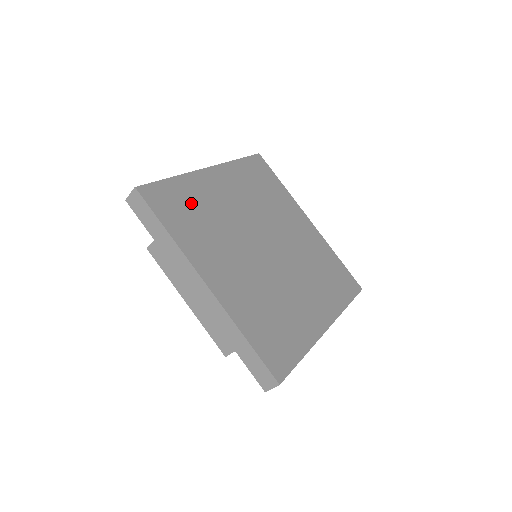
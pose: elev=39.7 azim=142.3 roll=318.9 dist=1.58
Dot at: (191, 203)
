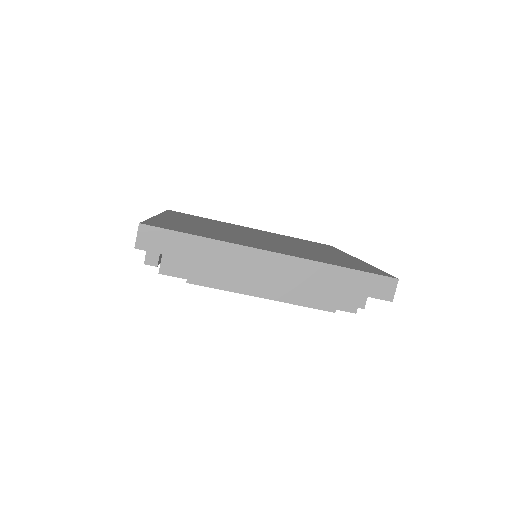
Dot at: (206, 220)
